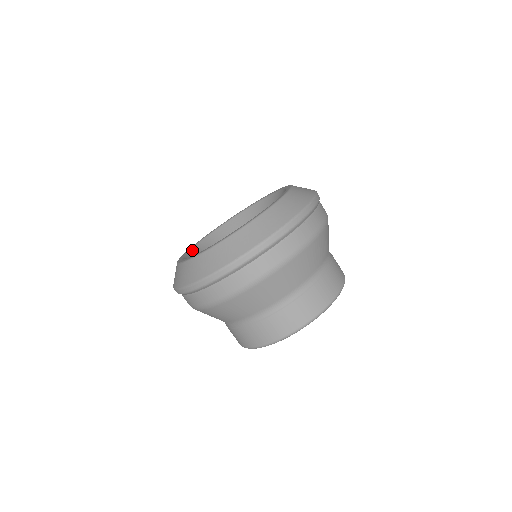
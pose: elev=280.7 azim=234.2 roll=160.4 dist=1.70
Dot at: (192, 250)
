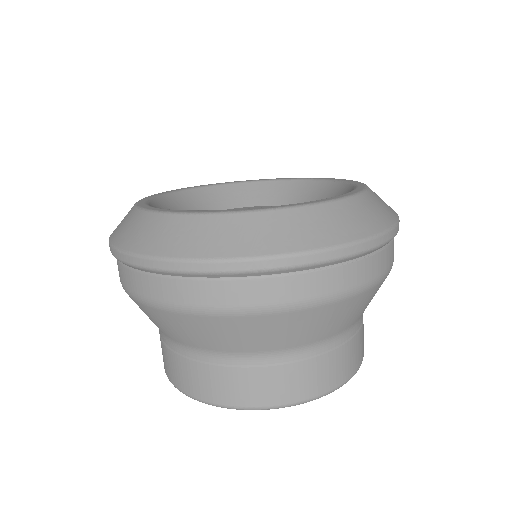
Dot at: (173, 195)
